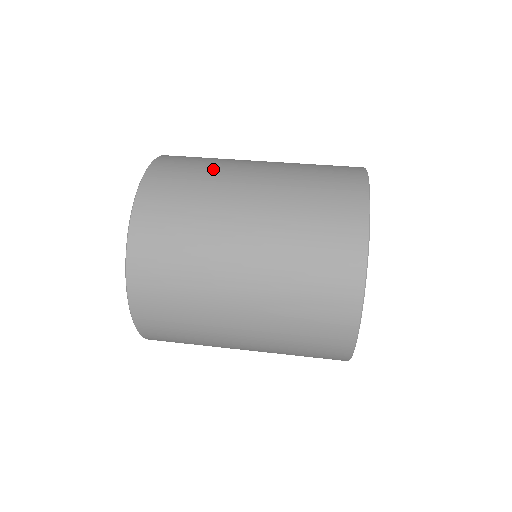
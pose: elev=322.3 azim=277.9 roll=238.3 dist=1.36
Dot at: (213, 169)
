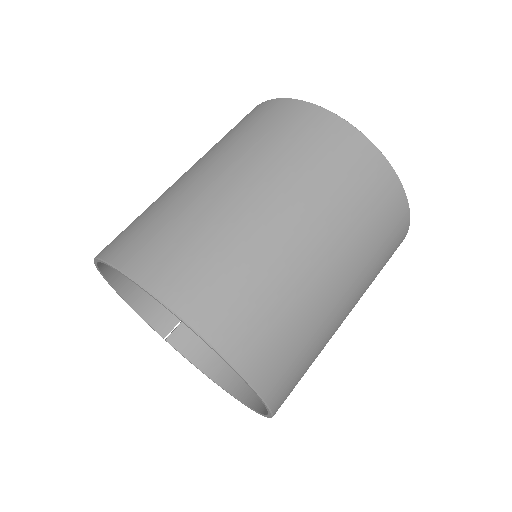
Dot at: (210, 227)
